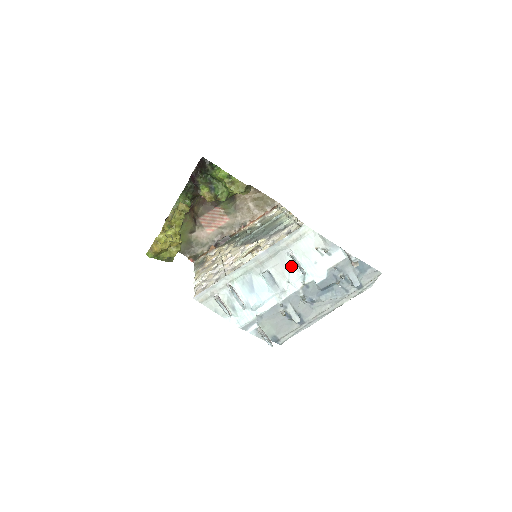
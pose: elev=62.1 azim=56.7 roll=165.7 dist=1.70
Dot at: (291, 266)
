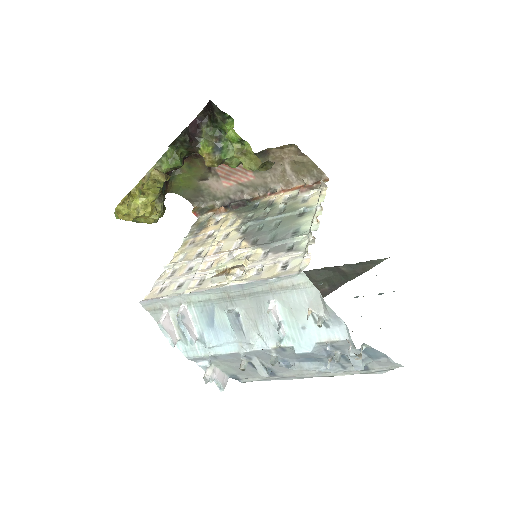
Dot at: occluded
